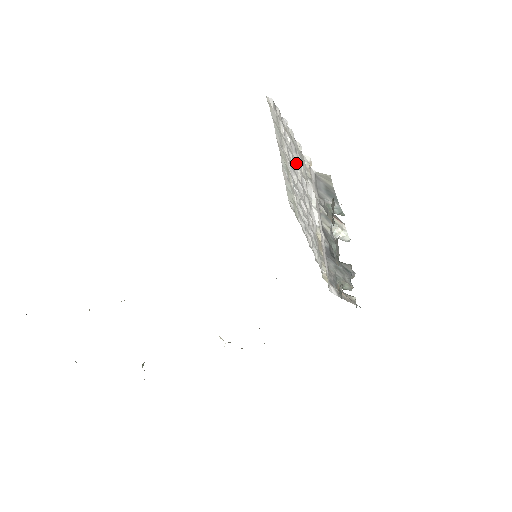
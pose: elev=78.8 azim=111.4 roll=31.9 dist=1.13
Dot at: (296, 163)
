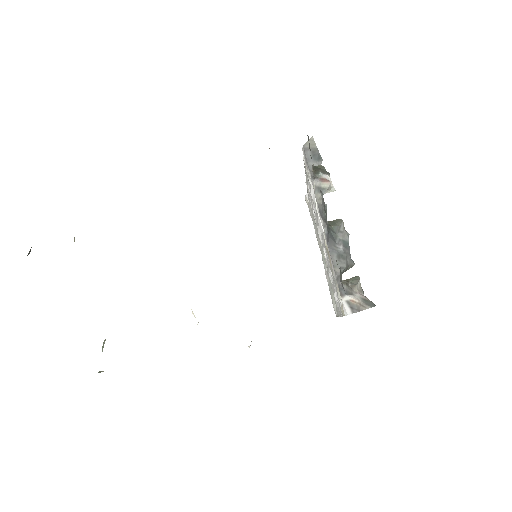
Dot at: (313, 205)
